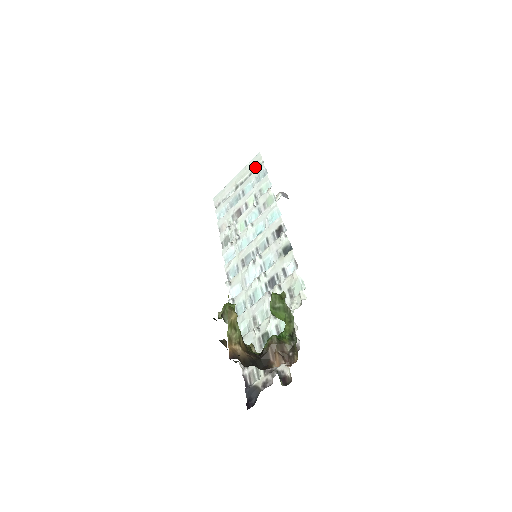
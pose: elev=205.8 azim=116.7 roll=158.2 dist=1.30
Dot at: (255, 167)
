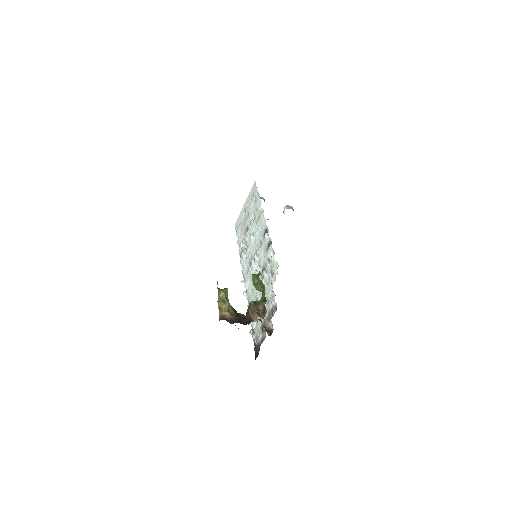
Dot at: (253, 193)
